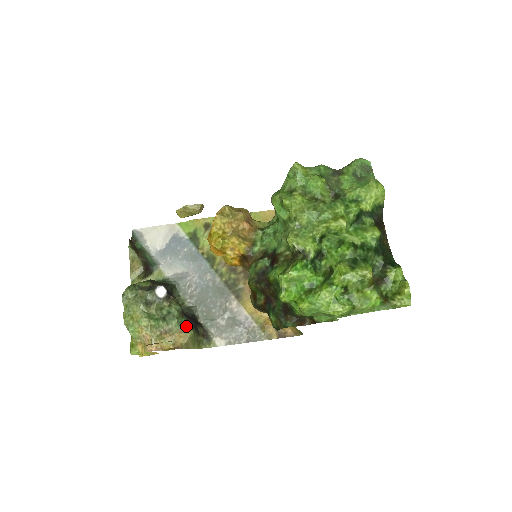
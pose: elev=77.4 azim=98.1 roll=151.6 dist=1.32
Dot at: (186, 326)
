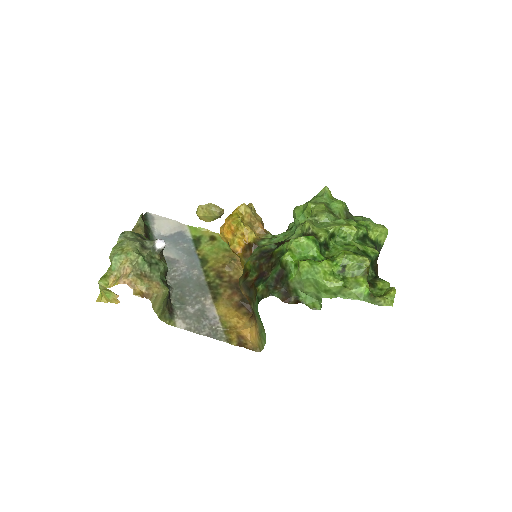
Dot at: (165, 283)
